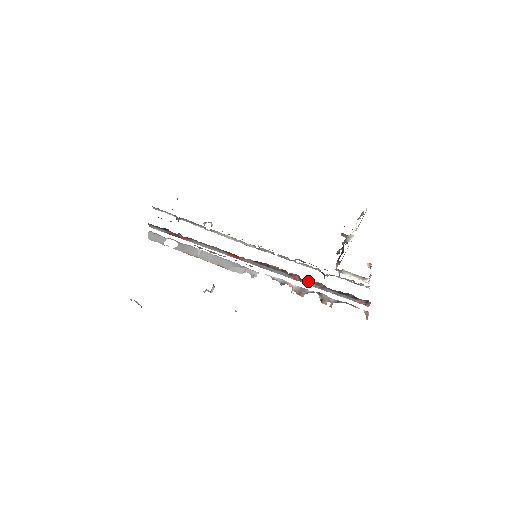
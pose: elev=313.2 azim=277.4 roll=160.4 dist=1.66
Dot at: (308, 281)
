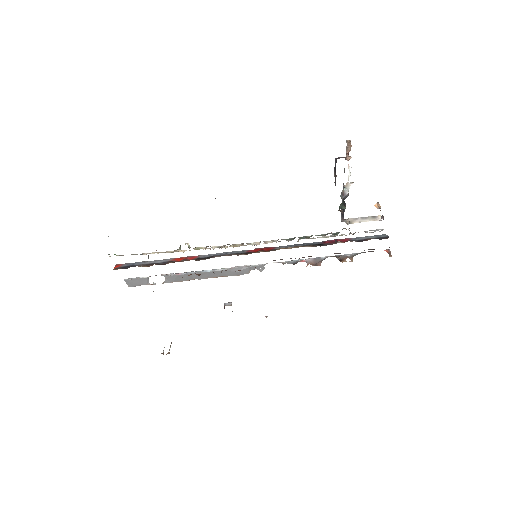
Dot at: occluded
